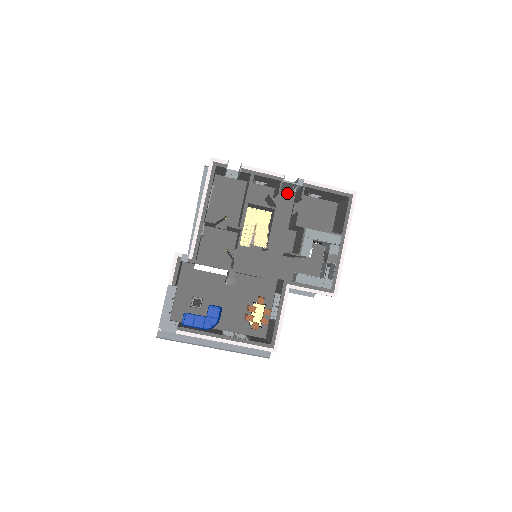
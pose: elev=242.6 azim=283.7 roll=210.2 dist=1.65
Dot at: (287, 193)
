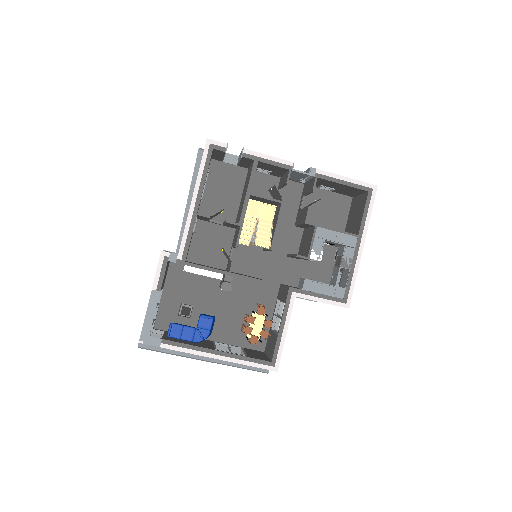
Dot at: (294, 184)
